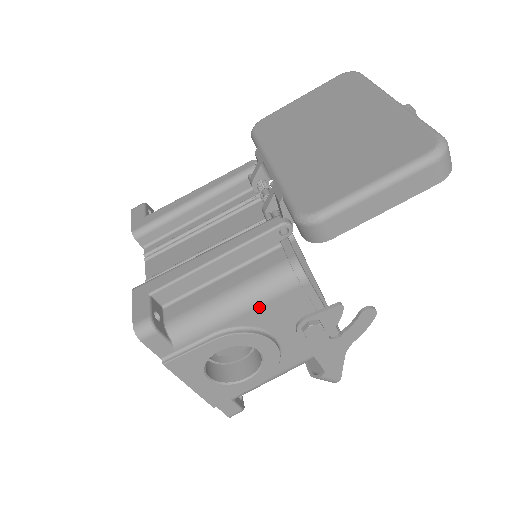
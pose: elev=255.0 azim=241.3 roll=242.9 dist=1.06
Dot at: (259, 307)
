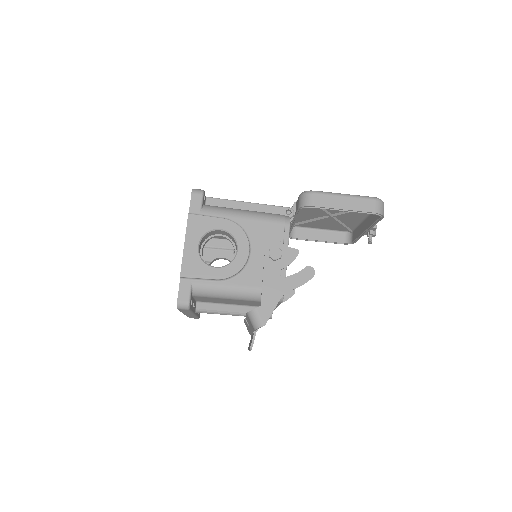
Dot at: (257, 221)
